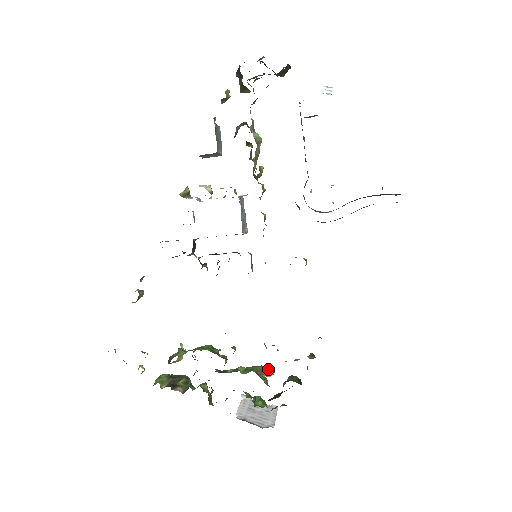
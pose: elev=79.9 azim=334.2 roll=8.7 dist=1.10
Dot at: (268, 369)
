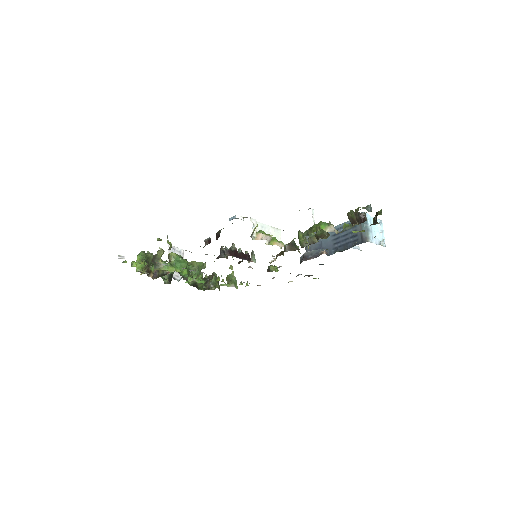
Dot at: (204, 266)
